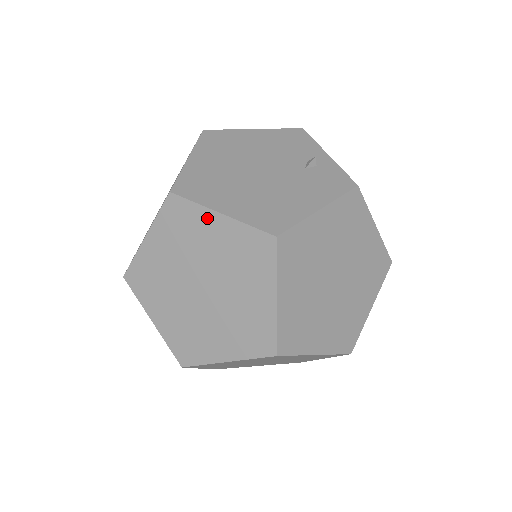
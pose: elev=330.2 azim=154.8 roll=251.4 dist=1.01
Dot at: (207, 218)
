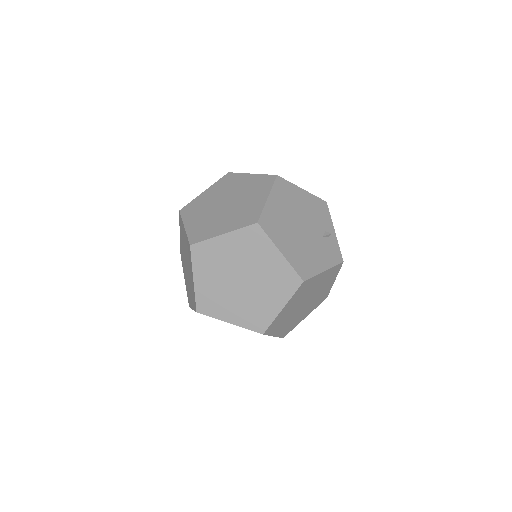
Dot at: (271, 250)
